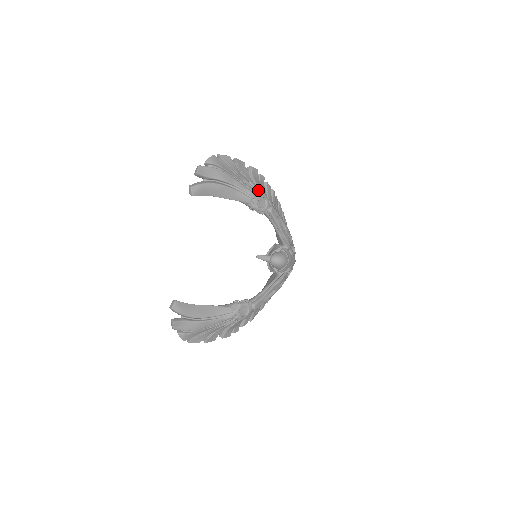
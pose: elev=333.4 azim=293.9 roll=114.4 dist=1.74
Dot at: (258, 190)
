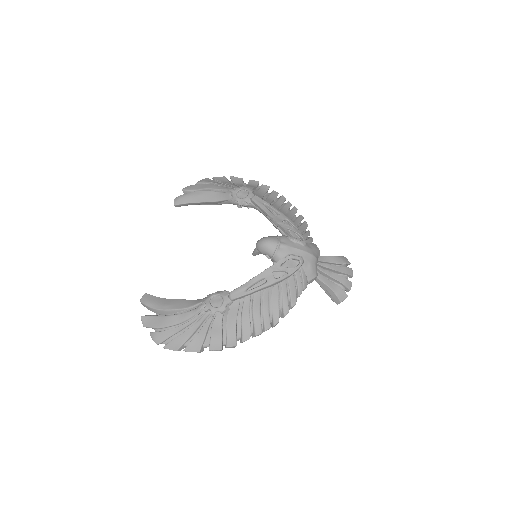
Dot at: occluded
